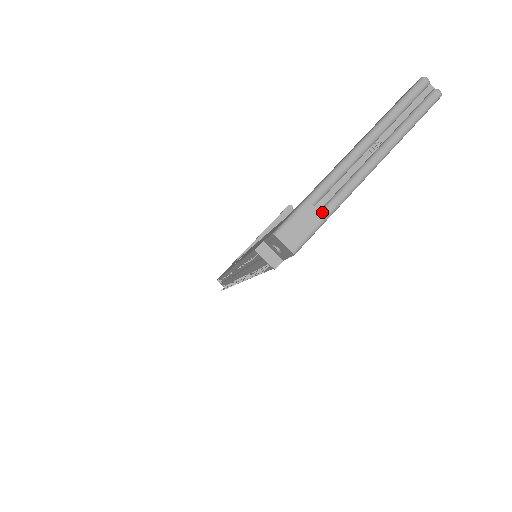
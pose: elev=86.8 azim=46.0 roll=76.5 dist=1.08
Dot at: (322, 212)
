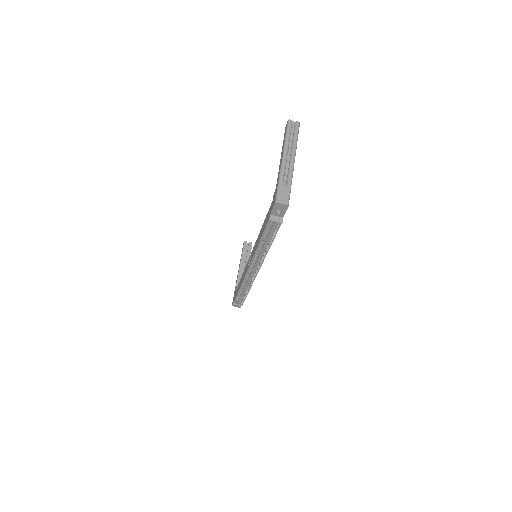
Dot at: (287, 185)
